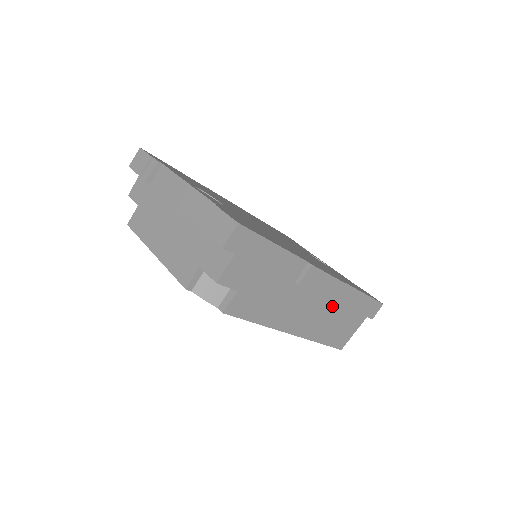
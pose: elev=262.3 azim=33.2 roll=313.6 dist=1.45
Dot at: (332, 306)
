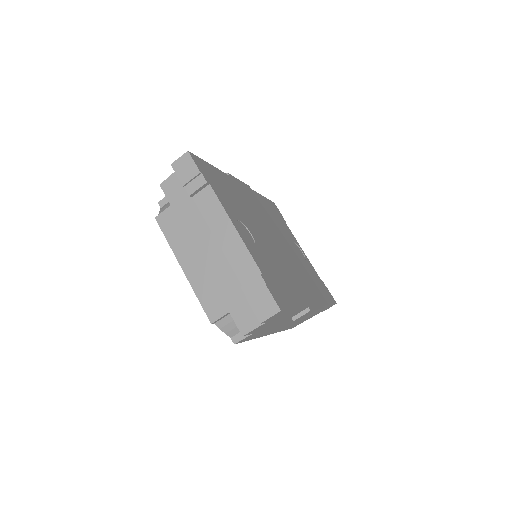
Dot at: occluded
